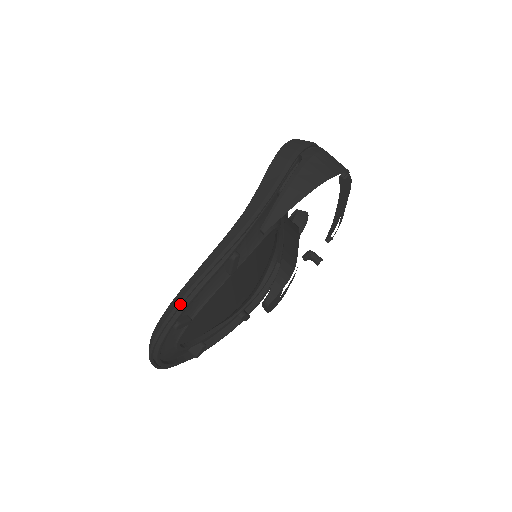
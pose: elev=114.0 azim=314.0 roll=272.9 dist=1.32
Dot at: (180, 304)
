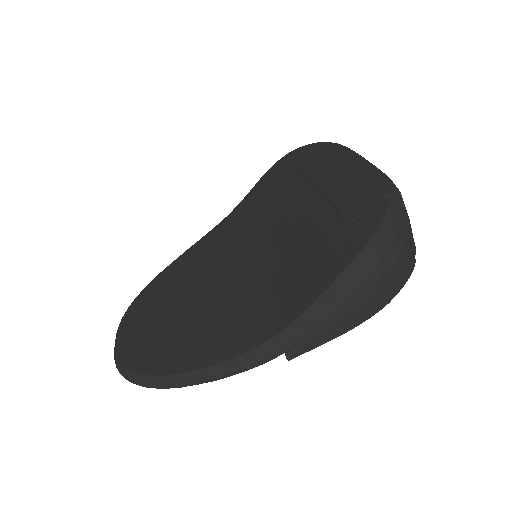
Dot at: occluded
